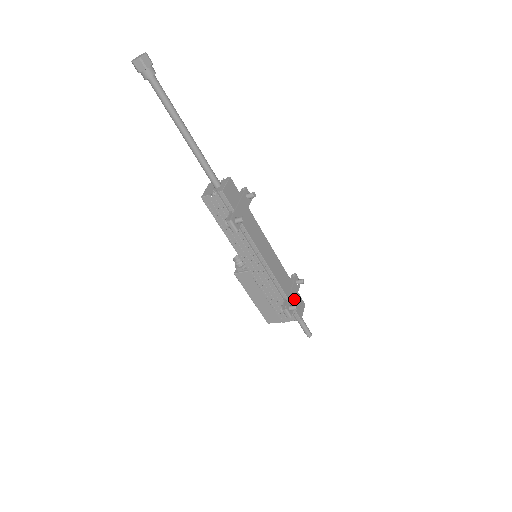
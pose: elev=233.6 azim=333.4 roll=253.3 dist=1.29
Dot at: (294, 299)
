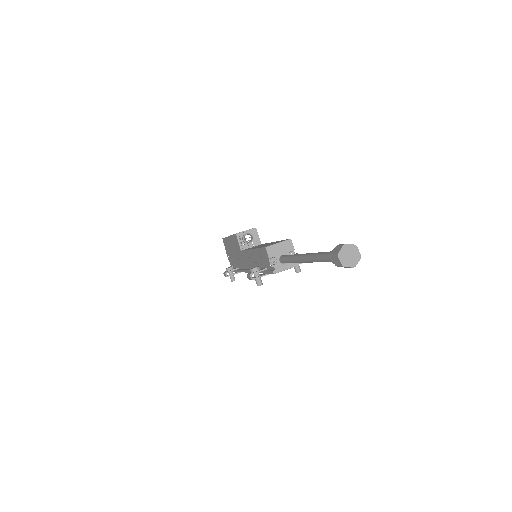
Dot at: occluded
